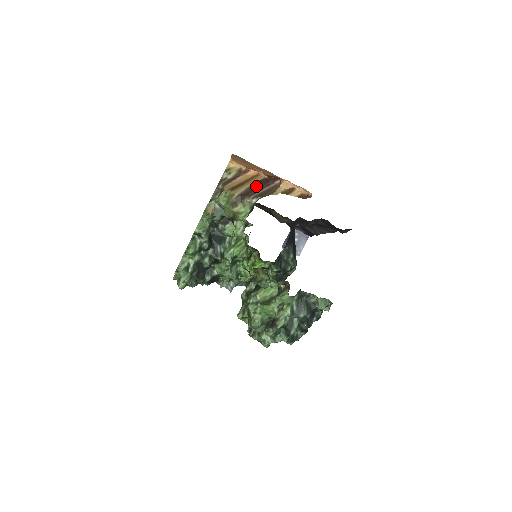
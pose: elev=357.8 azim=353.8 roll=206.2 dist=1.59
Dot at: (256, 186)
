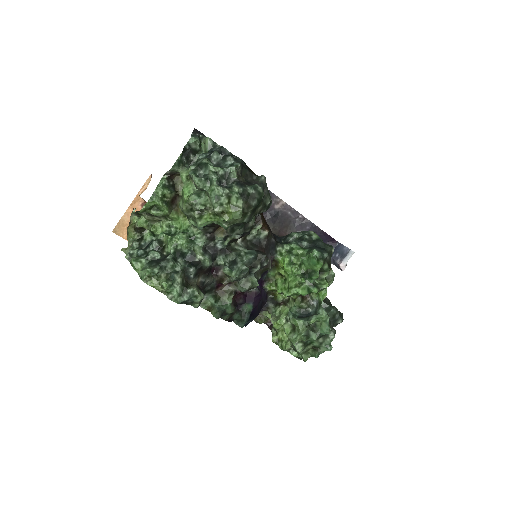
Dot at: occluded
